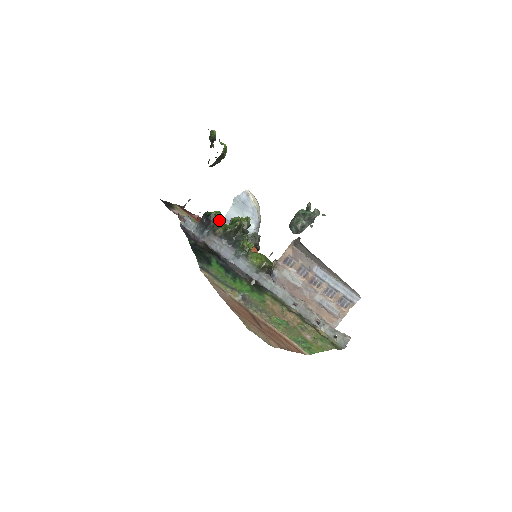
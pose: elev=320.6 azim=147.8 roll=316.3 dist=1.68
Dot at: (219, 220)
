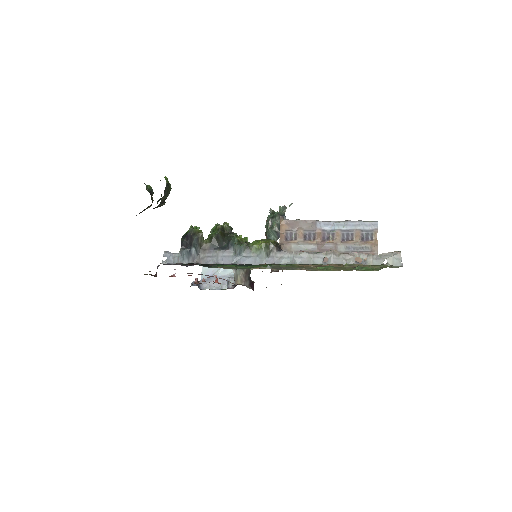
Dot at: (200, 230)
